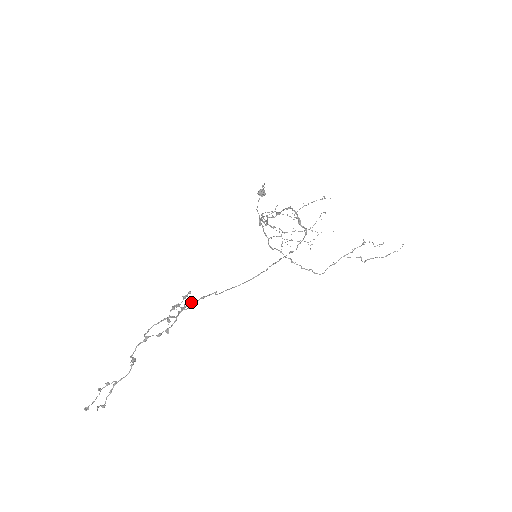
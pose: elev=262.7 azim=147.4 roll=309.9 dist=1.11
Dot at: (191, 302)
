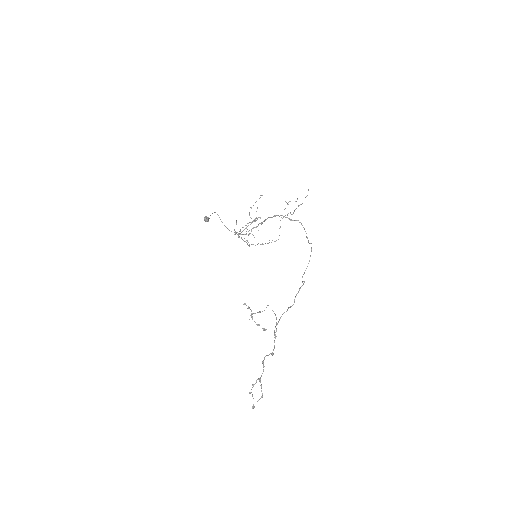
Dot at: occluded
